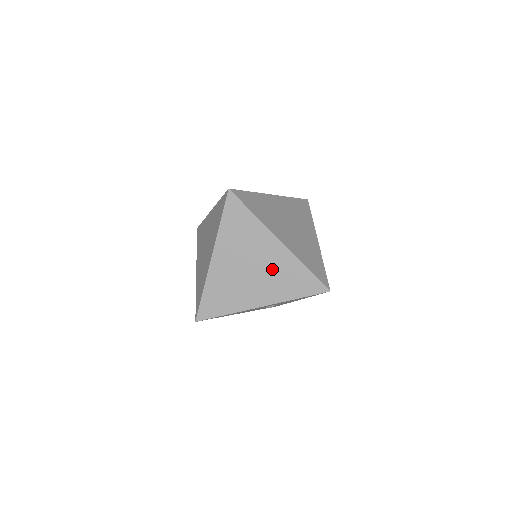
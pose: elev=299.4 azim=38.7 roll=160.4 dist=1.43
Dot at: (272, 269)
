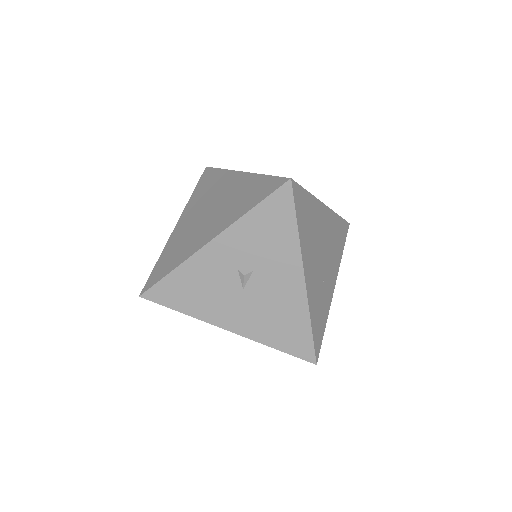
Dot at: (229, 199)
